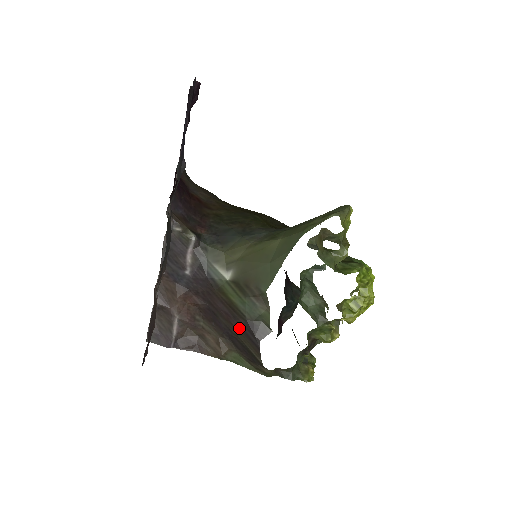
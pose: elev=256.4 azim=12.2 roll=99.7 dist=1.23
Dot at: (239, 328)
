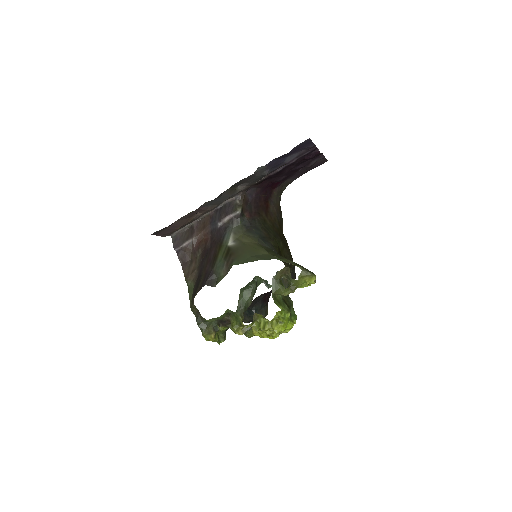
Dot at: (206, 271)
